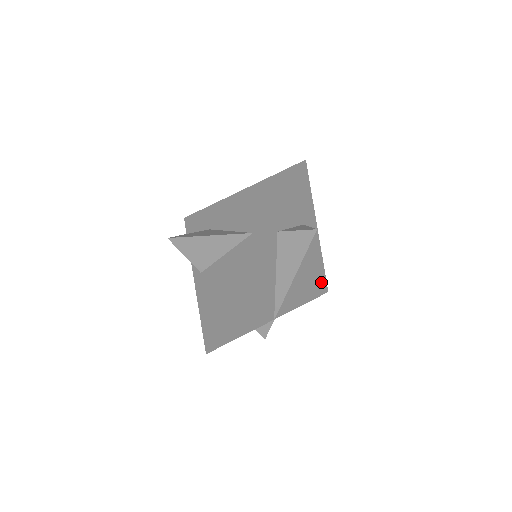
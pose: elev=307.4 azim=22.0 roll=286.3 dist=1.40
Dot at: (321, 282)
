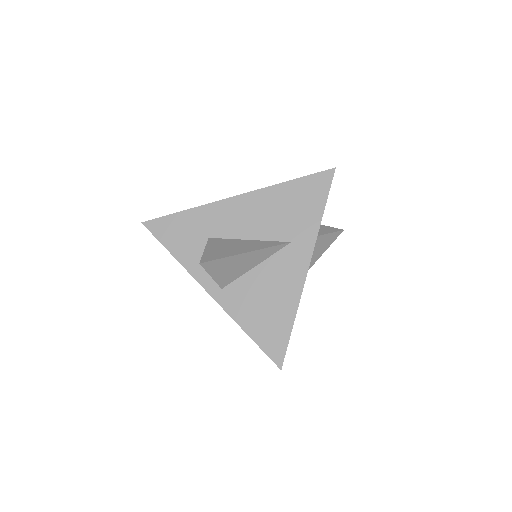
Dot at: occluded
